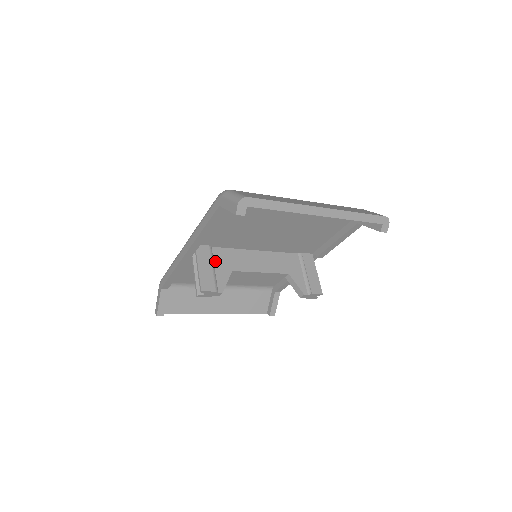
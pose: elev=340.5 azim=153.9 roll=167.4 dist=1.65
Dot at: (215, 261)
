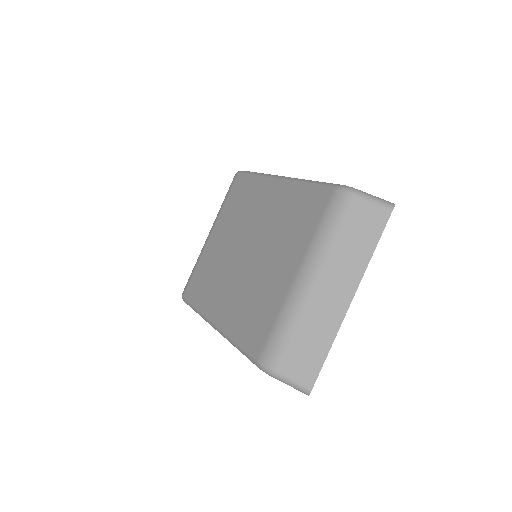
Dot at: occluded
